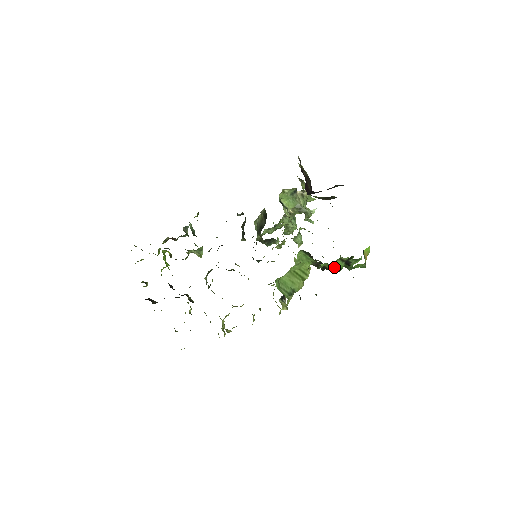
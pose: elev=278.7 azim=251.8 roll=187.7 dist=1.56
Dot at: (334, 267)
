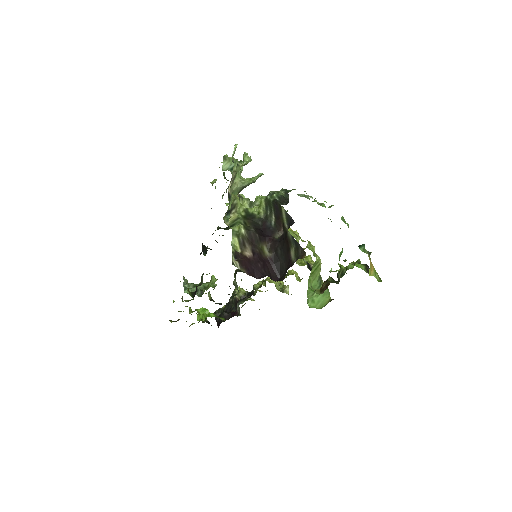
Dot at: (340, 256)
